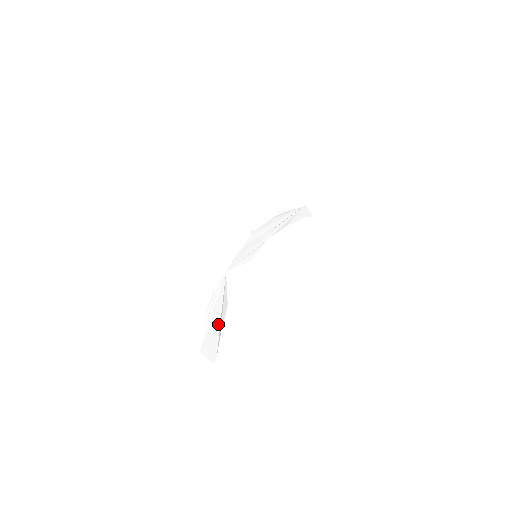
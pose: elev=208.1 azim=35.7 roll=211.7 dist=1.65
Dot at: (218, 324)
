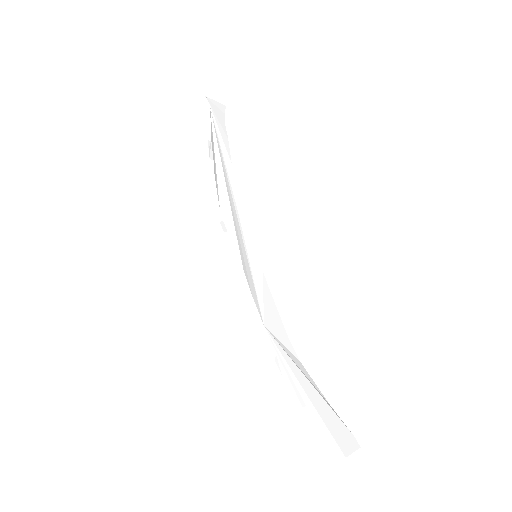
Dot at: (321, 401)
